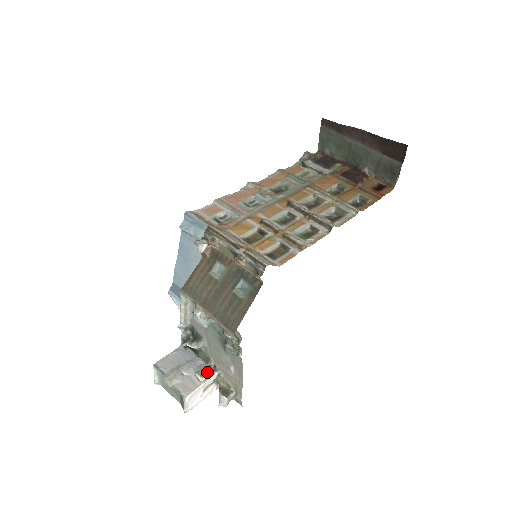
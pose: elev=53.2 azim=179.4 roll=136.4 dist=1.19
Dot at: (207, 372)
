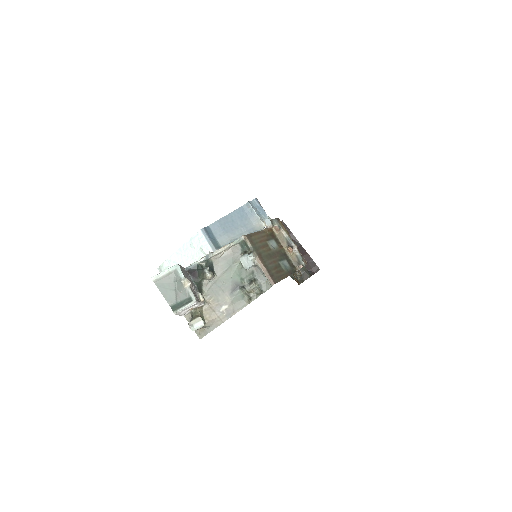
Dot at: occluded
